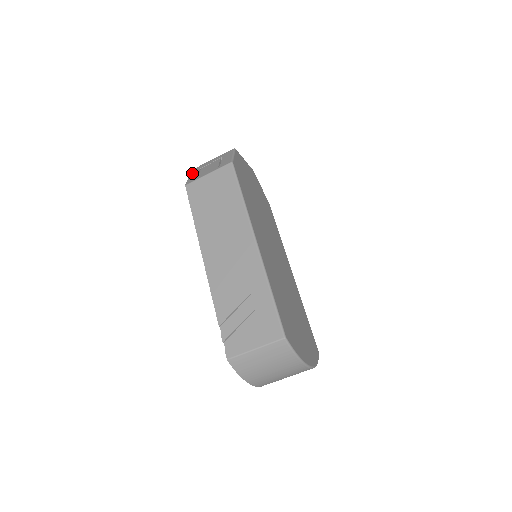
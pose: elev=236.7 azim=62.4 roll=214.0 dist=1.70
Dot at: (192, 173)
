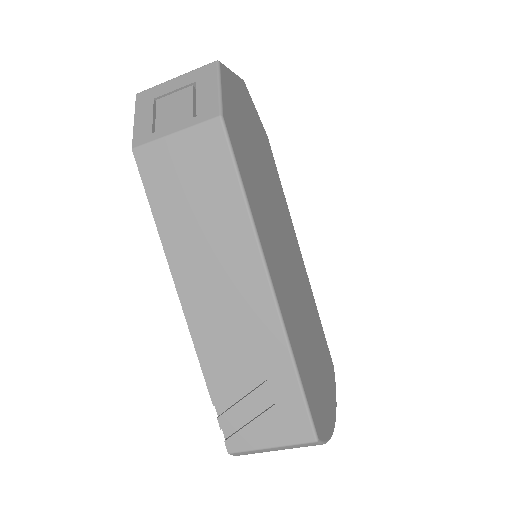
Dot at: (139, 109)
